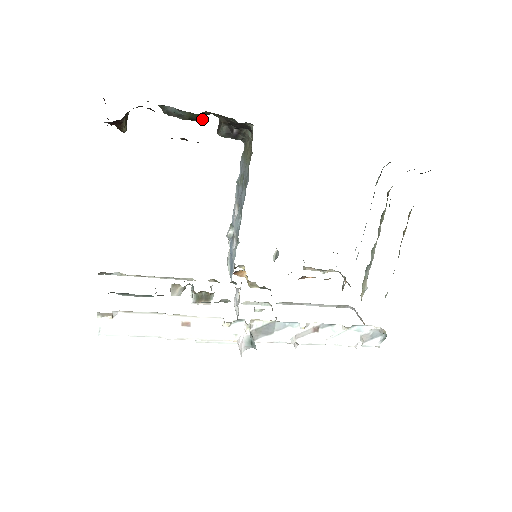
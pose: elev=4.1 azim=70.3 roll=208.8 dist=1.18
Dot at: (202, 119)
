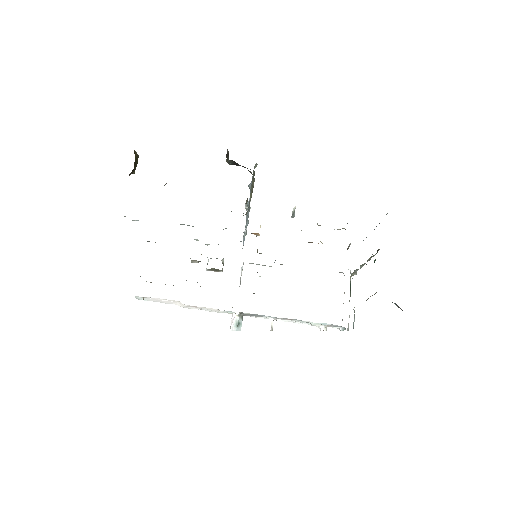
Dot at: occluded
